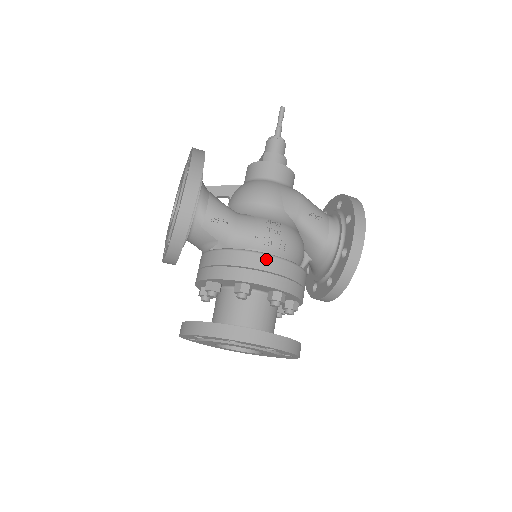
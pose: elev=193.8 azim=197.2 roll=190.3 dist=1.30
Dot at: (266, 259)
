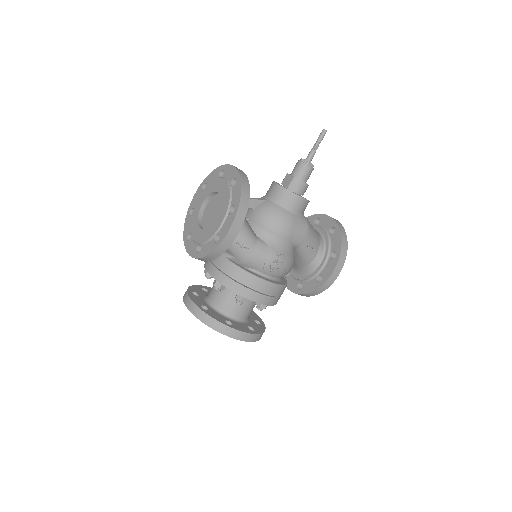
Dot at: (266, 286)
